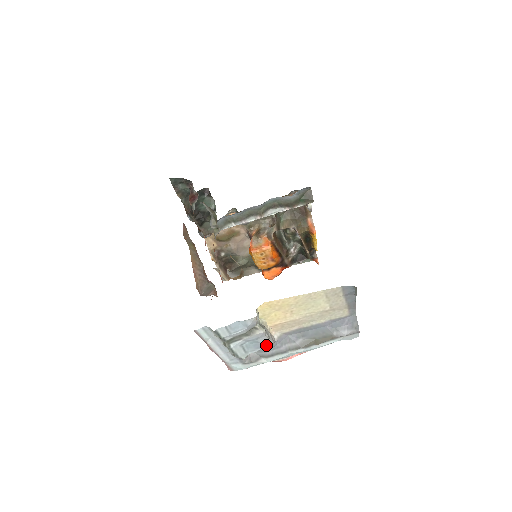
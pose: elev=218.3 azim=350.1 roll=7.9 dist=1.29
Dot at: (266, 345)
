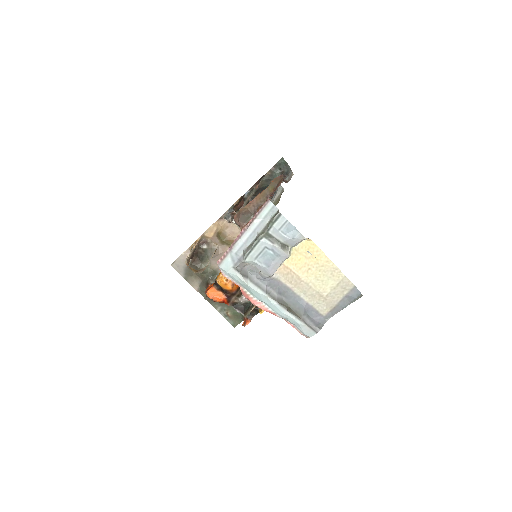
Dot at: (271, 269)
